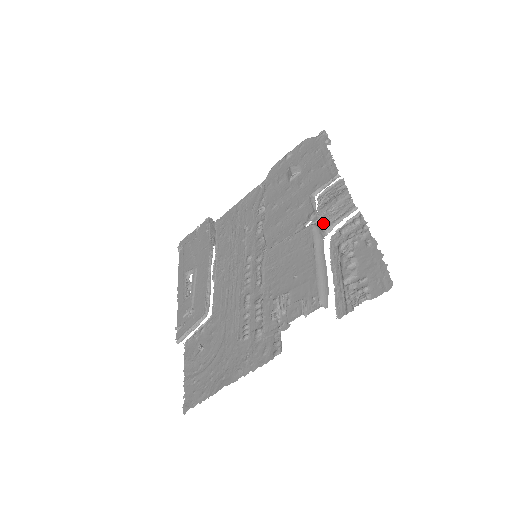
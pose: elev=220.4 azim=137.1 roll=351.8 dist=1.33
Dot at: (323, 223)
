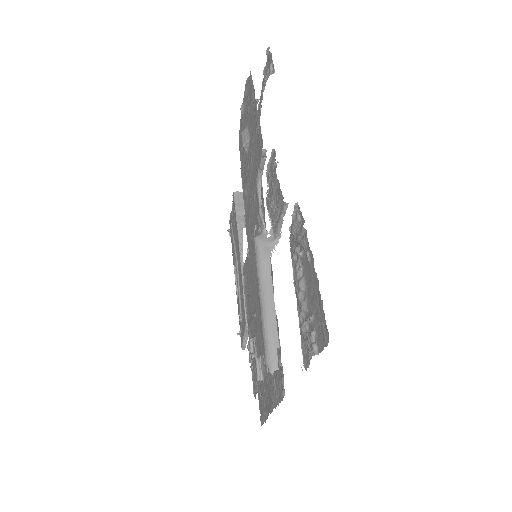
Dot at: (272, 225)
